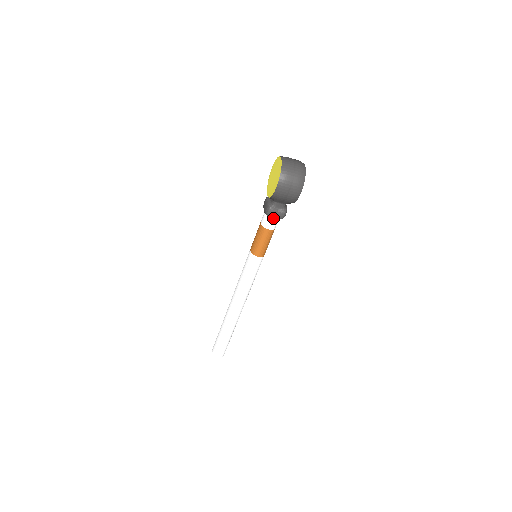
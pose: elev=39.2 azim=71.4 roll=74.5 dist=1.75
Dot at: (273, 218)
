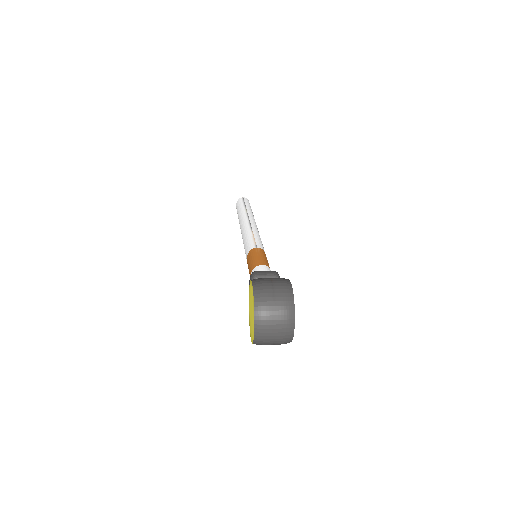
Dot at: occluded
